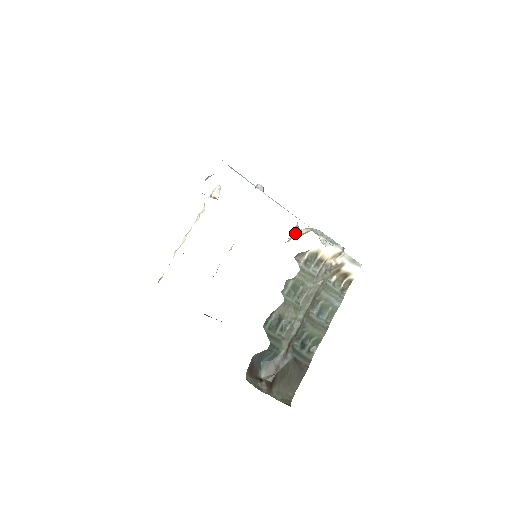
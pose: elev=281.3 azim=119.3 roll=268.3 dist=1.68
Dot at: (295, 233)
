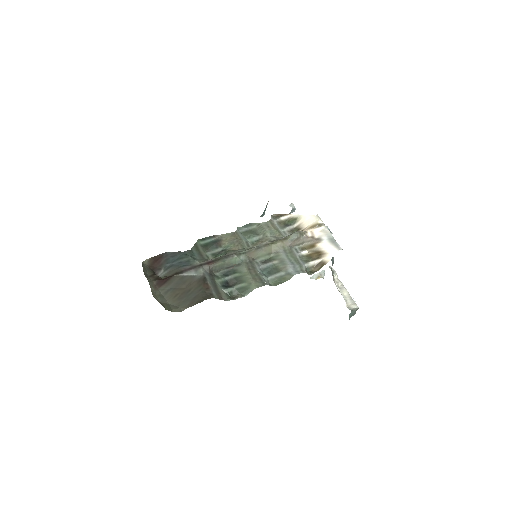
Dot at: (315, 277)
